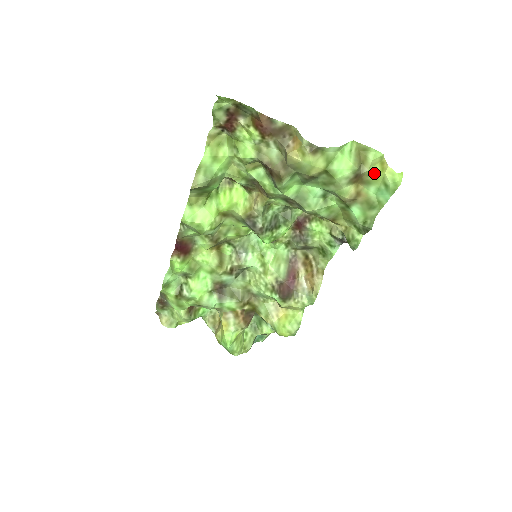
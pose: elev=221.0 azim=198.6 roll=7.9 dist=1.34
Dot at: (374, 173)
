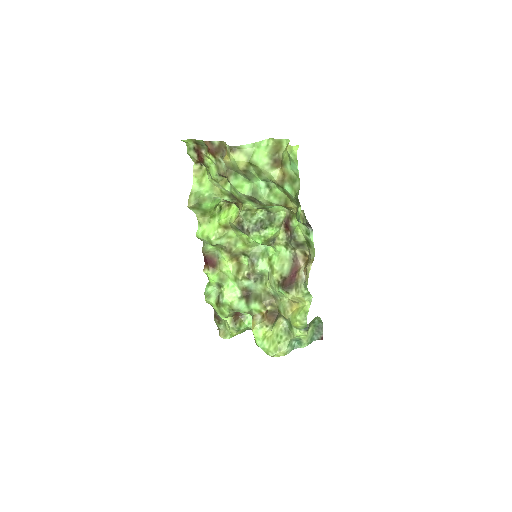
Dot at: (284, 154)
